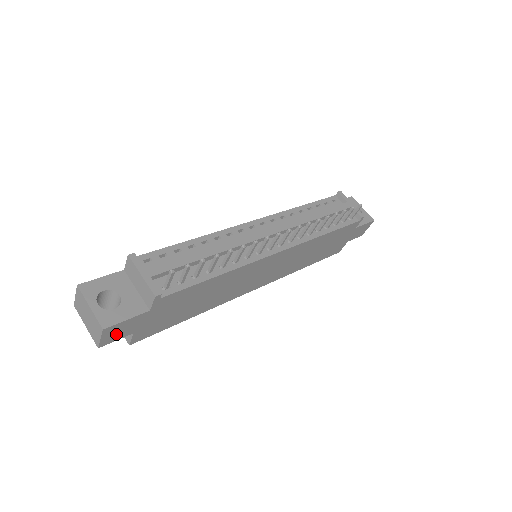
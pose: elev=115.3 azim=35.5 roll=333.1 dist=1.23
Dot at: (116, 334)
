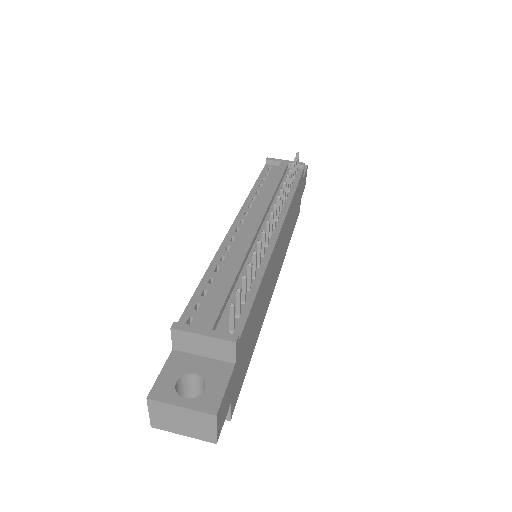
Dot at: (223, 414)
